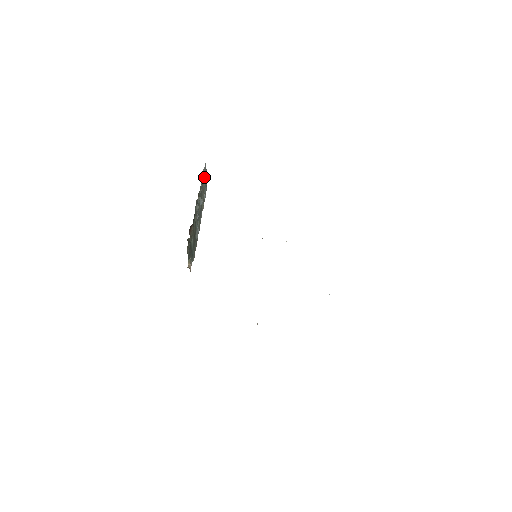
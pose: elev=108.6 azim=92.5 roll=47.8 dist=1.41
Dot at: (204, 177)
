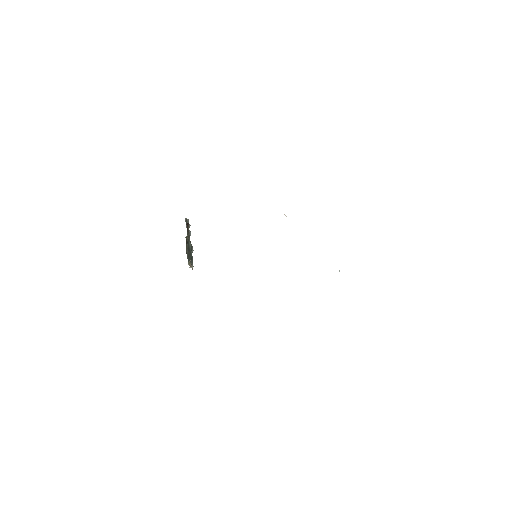
Dot at: occluded
